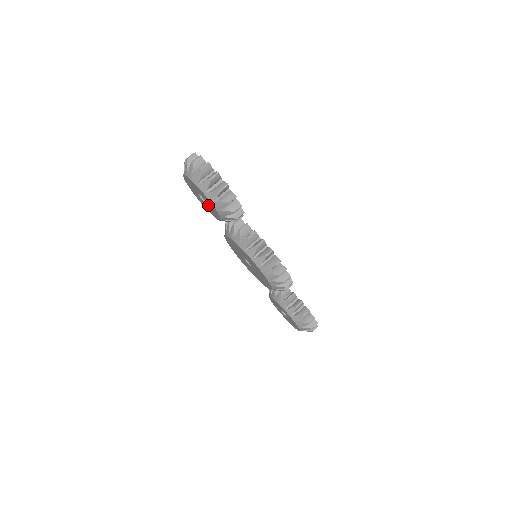
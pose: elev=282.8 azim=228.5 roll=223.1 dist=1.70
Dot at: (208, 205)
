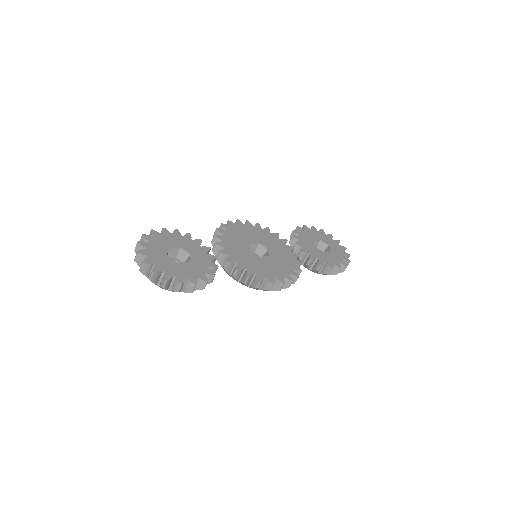
Dot at: occluded
